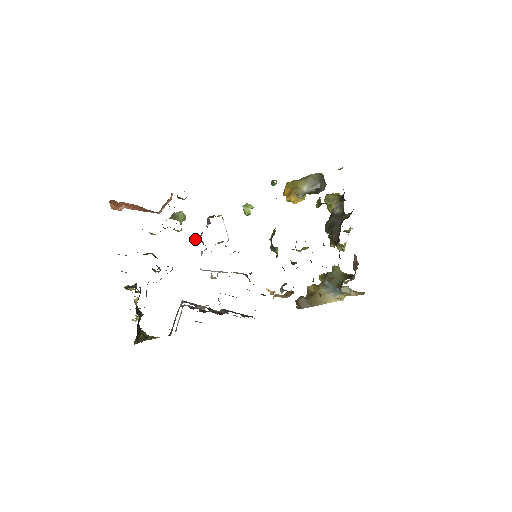
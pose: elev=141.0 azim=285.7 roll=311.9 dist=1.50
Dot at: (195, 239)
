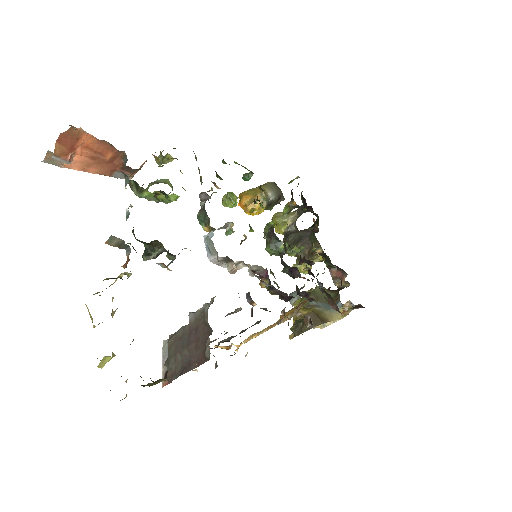
Dot at: occluded
